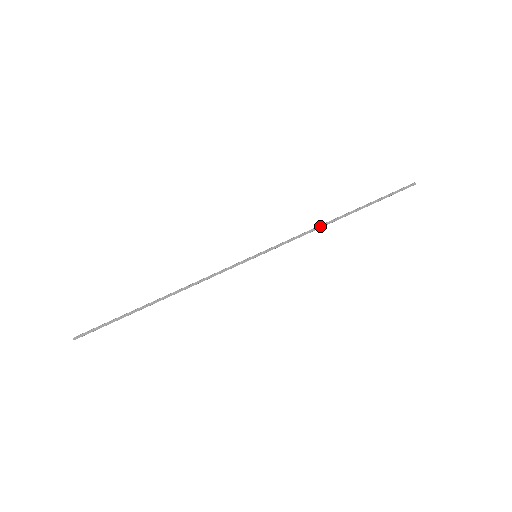
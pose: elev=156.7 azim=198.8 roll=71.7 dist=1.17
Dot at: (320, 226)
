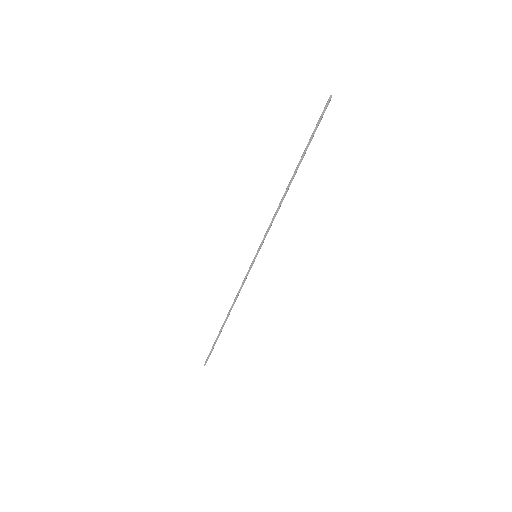
Dot at: (280, 201)
